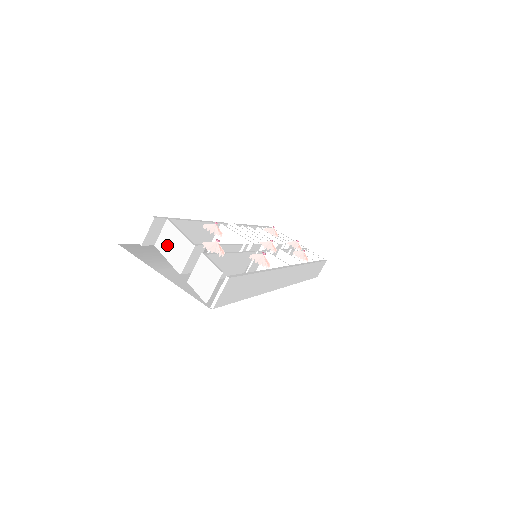
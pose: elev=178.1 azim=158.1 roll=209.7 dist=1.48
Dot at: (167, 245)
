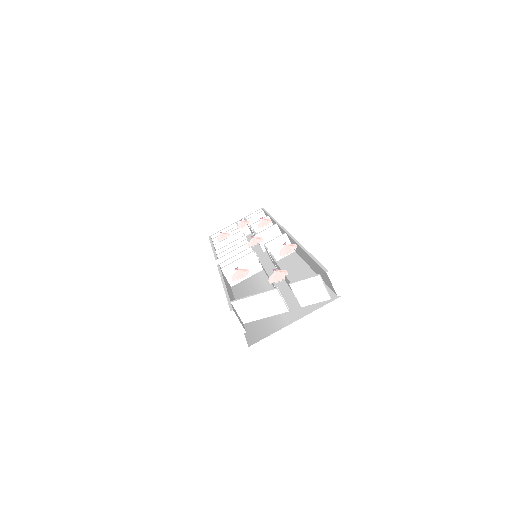
Dot at: (255, 312)
